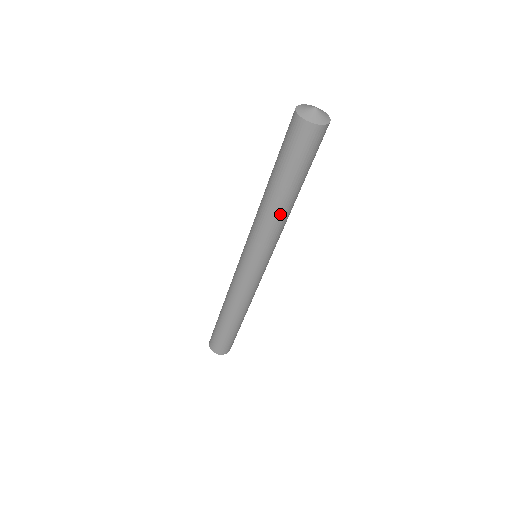
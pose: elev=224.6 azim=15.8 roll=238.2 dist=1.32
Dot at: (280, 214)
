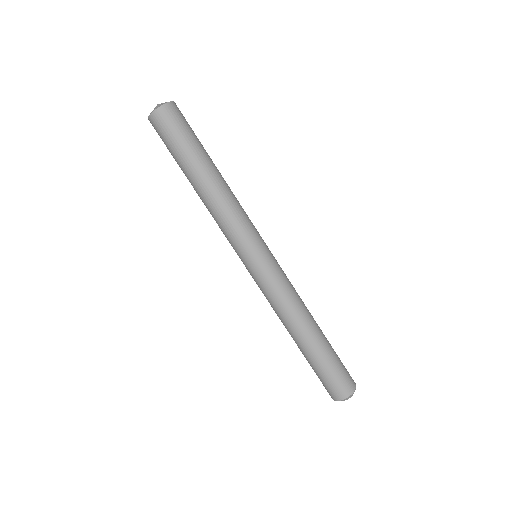
Dot at: (208, 199)
